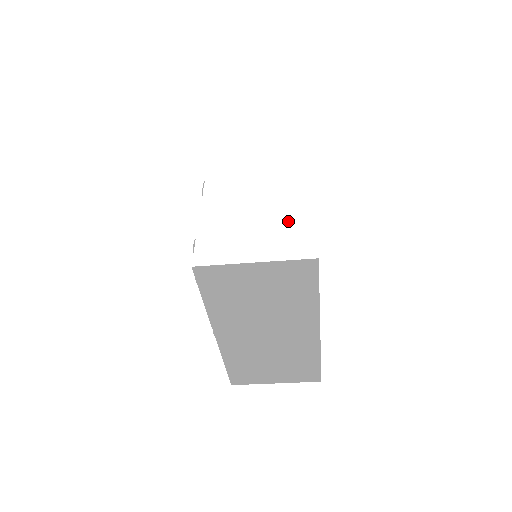
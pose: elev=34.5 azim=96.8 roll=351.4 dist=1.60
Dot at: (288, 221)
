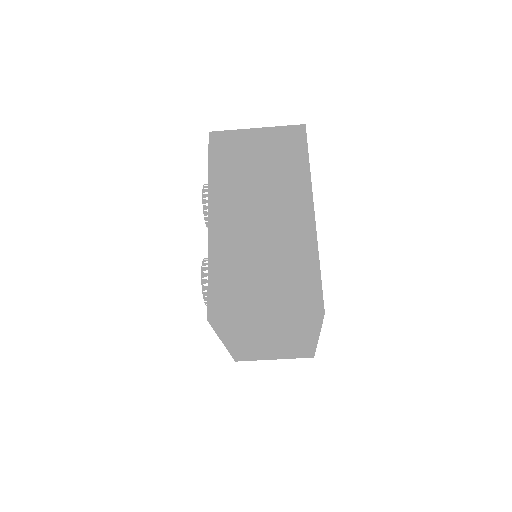
Dot at: occluded
